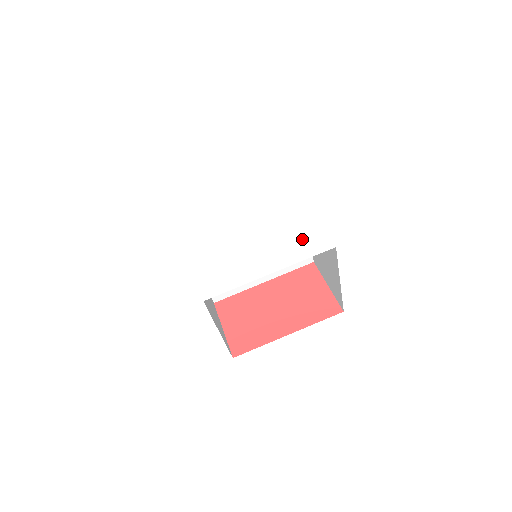
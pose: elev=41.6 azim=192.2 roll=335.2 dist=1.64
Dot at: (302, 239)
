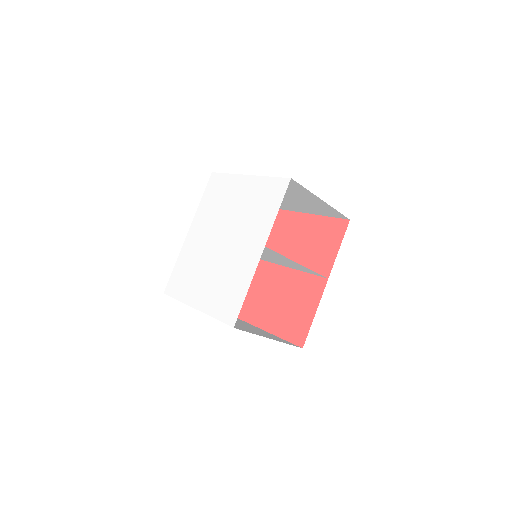
Dot at: (228, 296)
